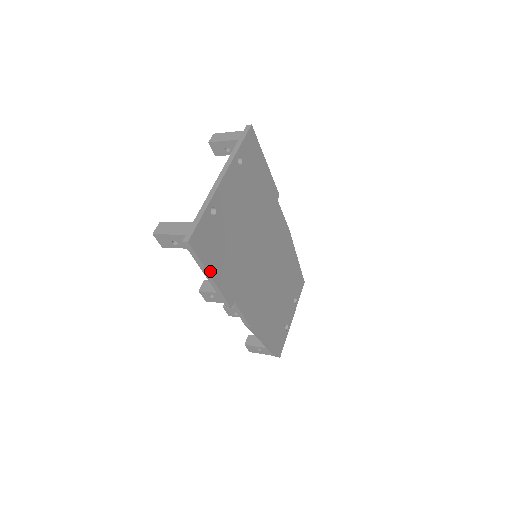
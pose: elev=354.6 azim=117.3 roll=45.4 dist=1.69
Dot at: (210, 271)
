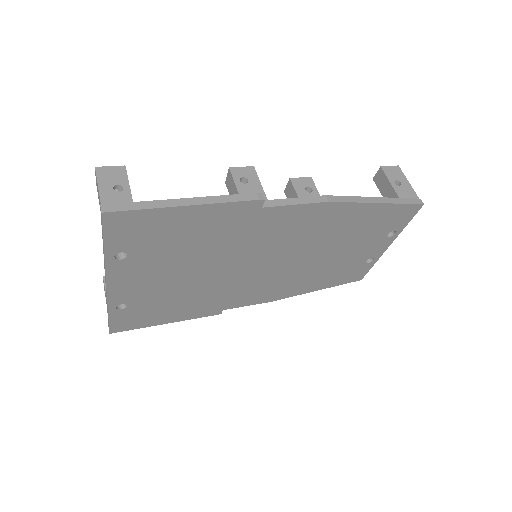
Dot at: (161, 323)
